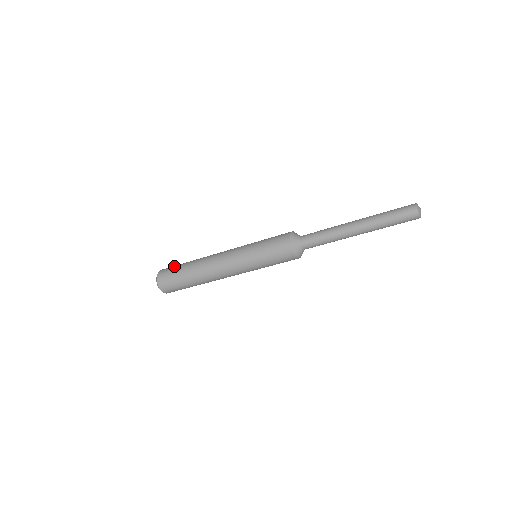
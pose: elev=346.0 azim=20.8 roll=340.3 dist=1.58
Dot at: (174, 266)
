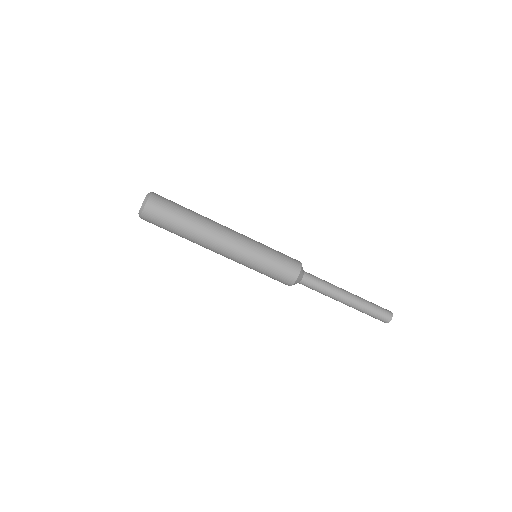
Dot at: (172, 202)
